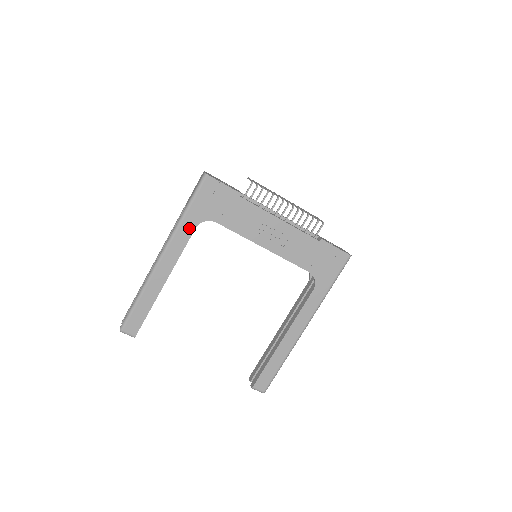
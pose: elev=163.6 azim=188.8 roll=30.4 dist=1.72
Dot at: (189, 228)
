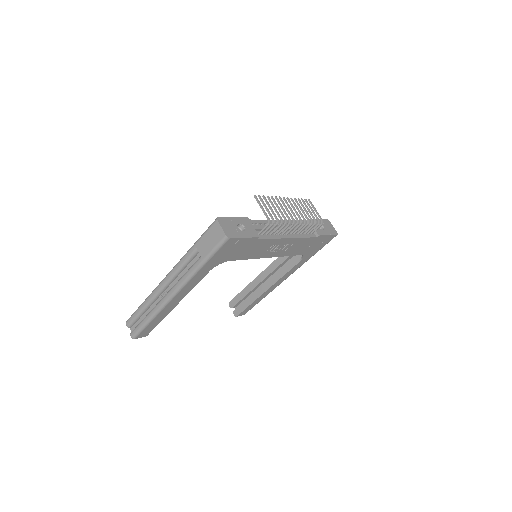
Dot at: (204, 273)
